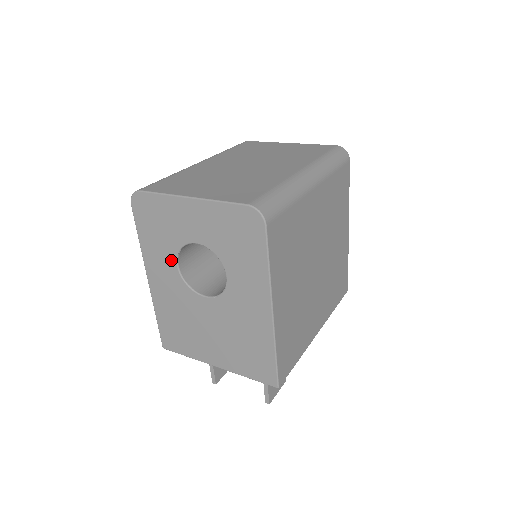
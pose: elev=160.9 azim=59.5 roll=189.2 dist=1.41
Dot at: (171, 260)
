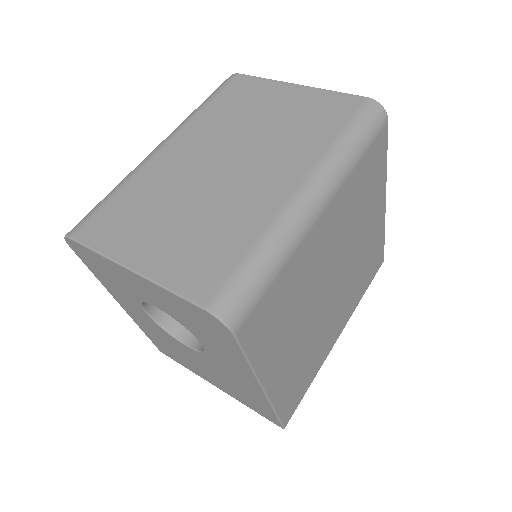
Dot at: (136, 305)
